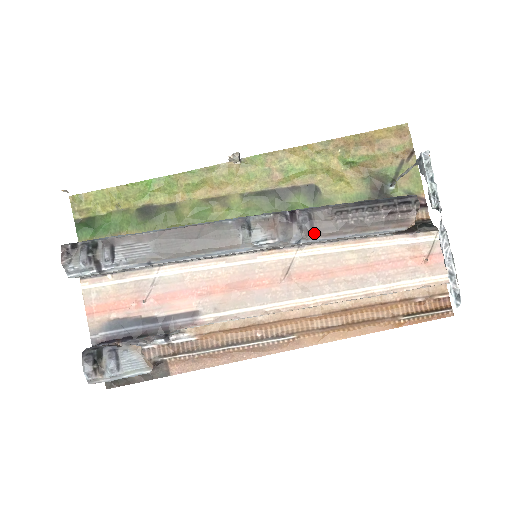
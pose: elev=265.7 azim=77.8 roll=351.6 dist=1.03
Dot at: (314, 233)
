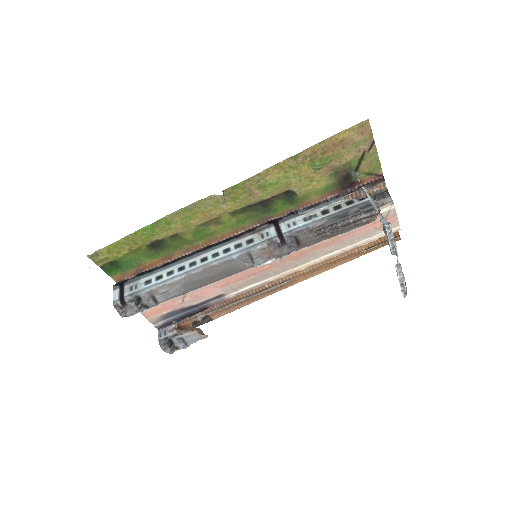
Dot at: (301, 247)
